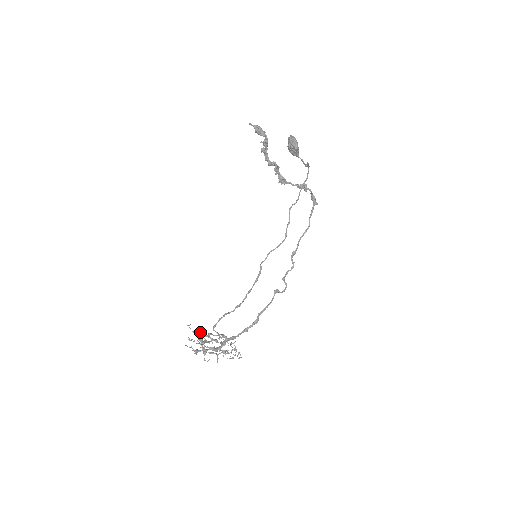
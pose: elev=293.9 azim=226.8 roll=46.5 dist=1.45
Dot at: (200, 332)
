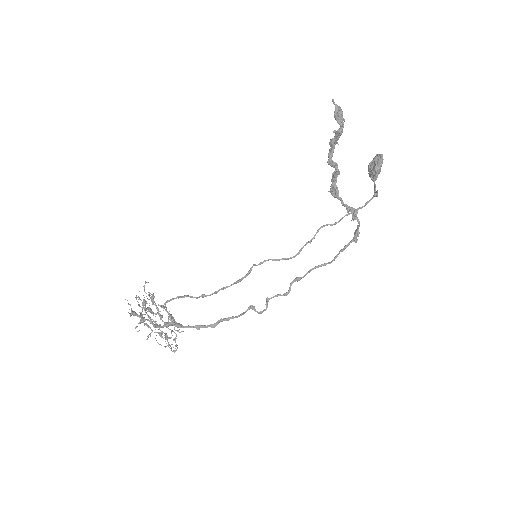
Dot at: (152, 297)
